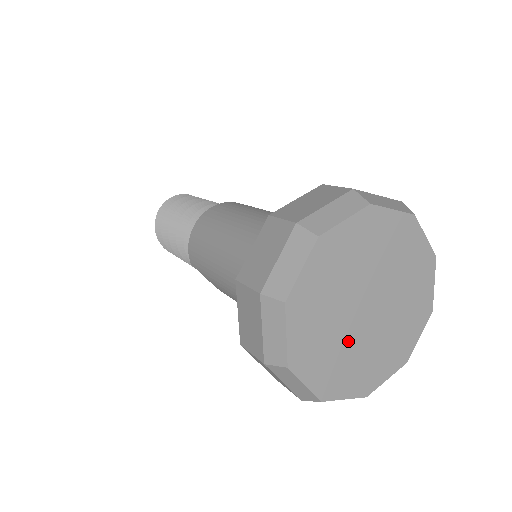
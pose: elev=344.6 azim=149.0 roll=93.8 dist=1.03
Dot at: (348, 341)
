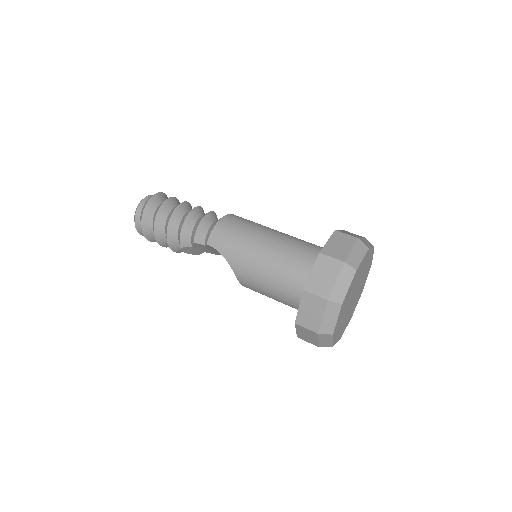
Dot at: (347, 308)
